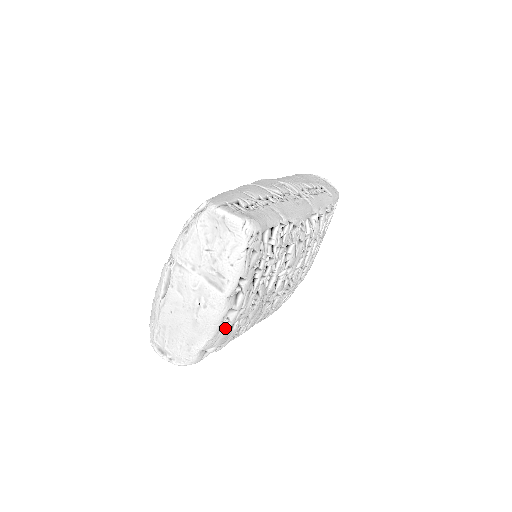
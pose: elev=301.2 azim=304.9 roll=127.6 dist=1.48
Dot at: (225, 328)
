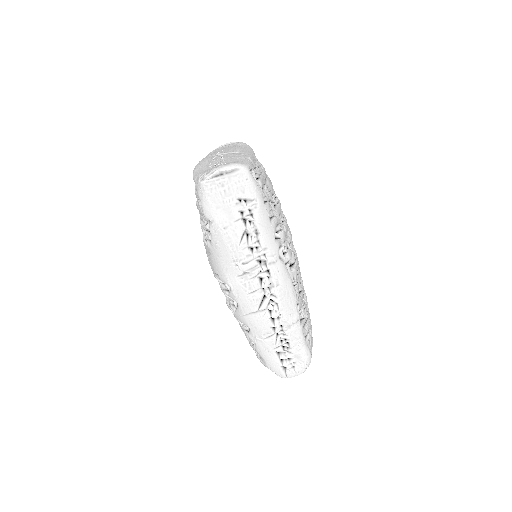
Dot at: occluded
